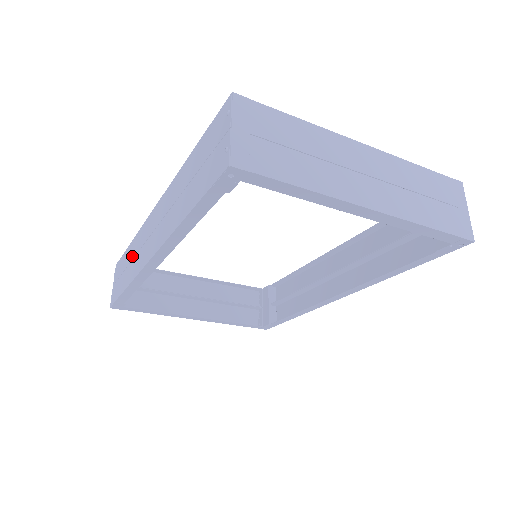
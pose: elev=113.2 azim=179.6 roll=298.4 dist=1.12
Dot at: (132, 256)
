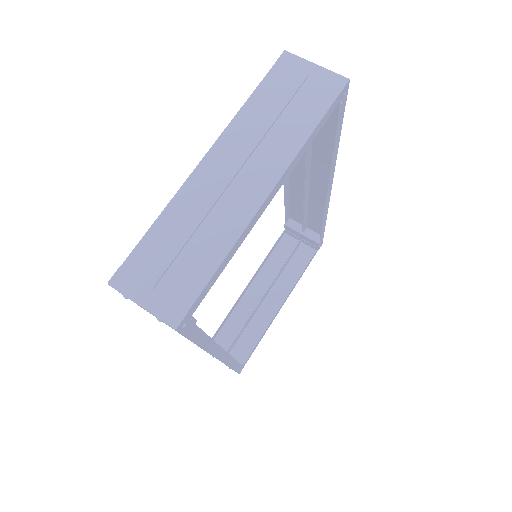
Dot at: occluded
